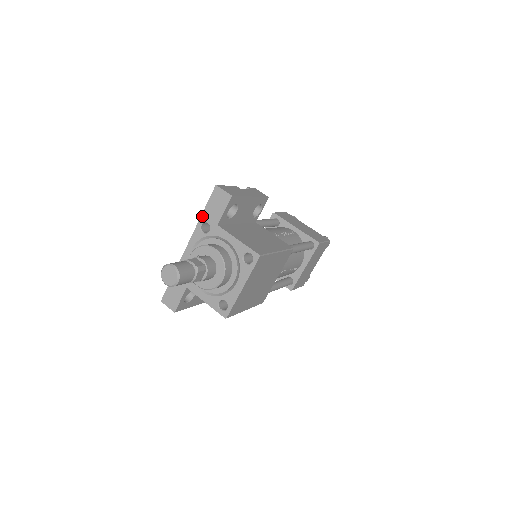
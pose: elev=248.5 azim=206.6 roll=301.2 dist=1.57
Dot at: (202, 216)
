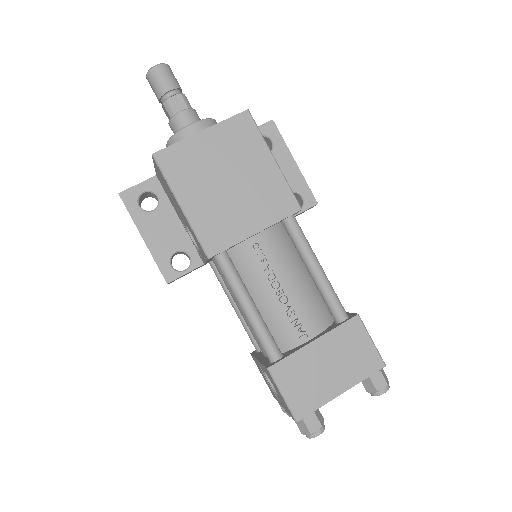
Dot at: occluded
